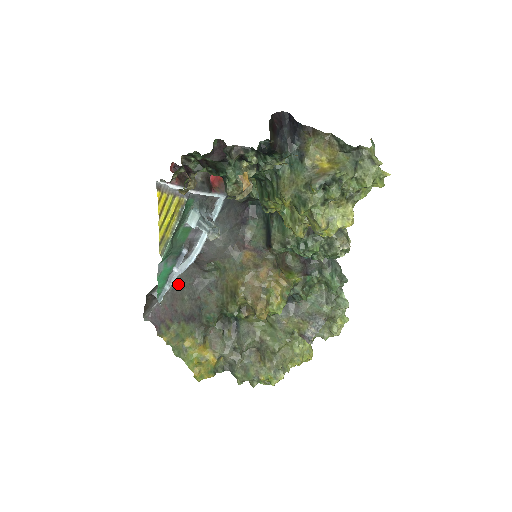
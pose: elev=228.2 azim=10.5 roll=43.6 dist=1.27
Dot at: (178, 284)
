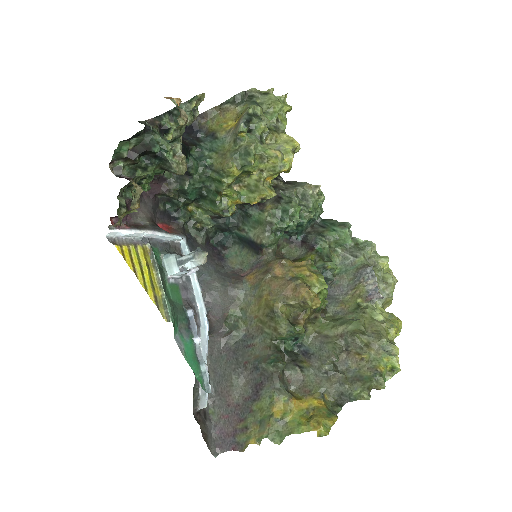
Dot at: (215, 379)
